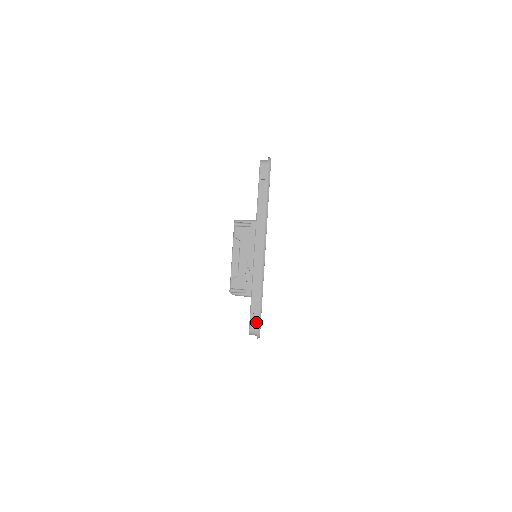
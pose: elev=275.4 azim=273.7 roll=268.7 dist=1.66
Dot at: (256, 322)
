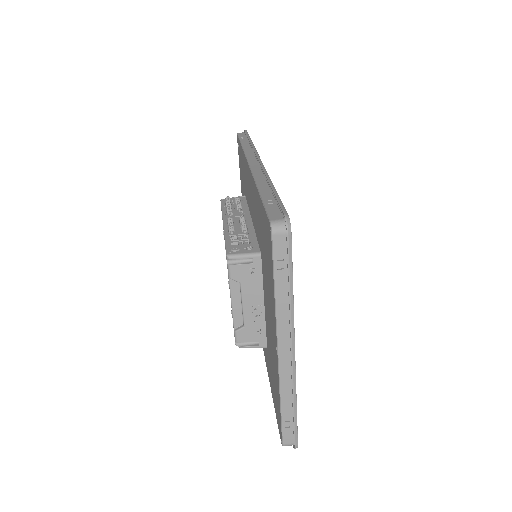
Dot at: (291, 436)
